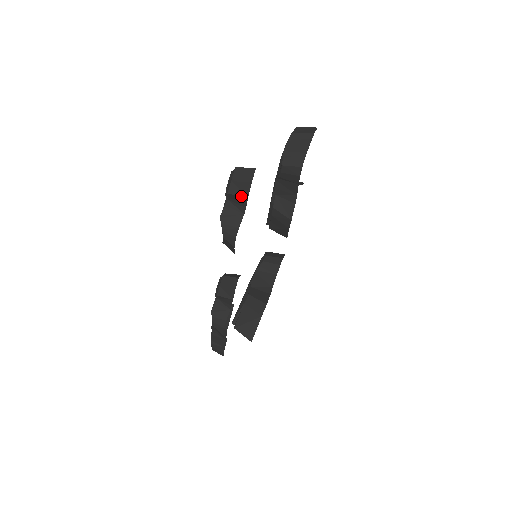
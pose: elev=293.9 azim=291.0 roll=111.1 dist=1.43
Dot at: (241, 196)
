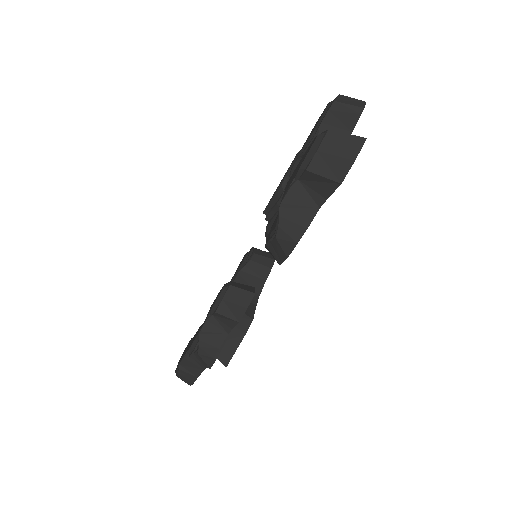
Dot at: (329, 179)
